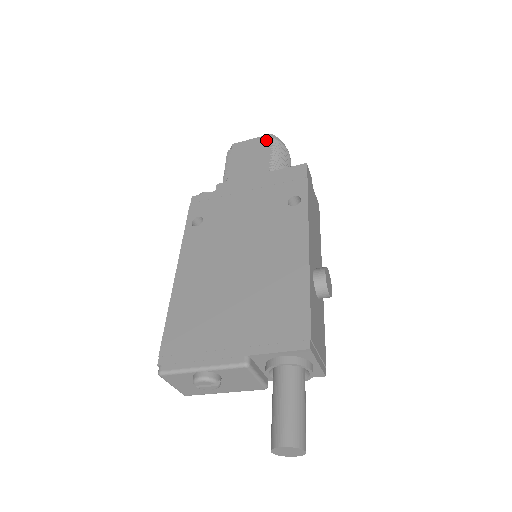
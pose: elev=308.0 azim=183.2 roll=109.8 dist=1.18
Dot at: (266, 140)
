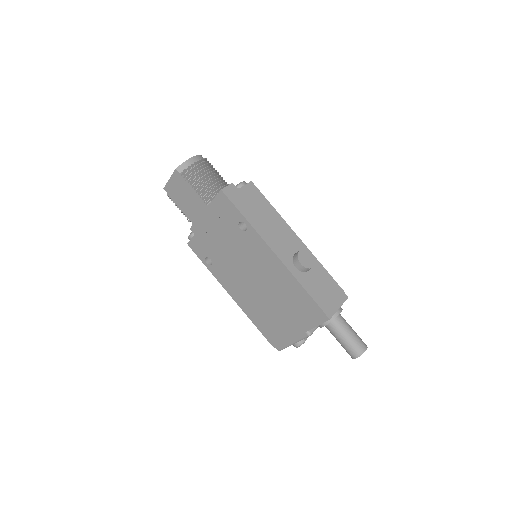
Dot at: (179, 177)
